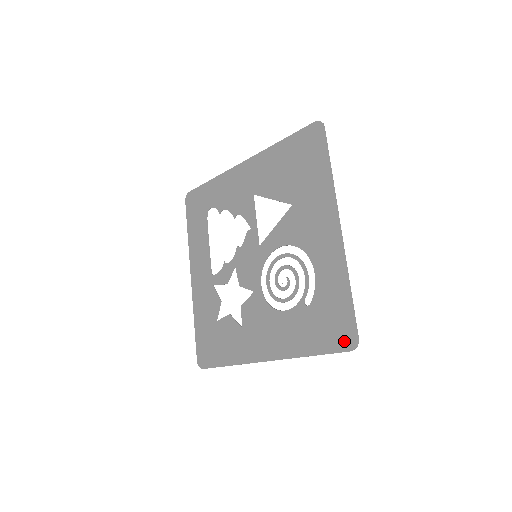
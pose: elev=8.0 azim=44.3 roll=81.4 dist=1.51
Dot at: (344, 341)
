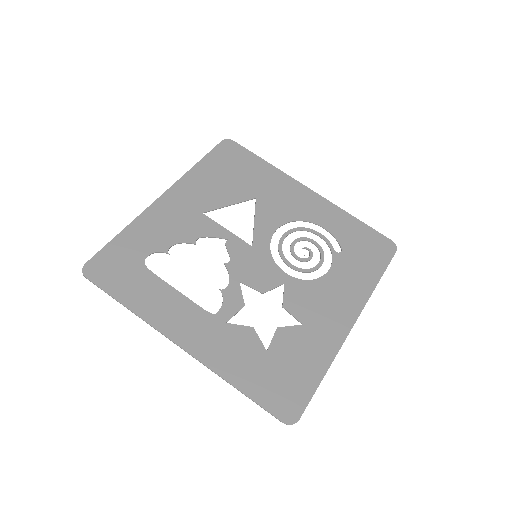
Dot at: (387, 249)
